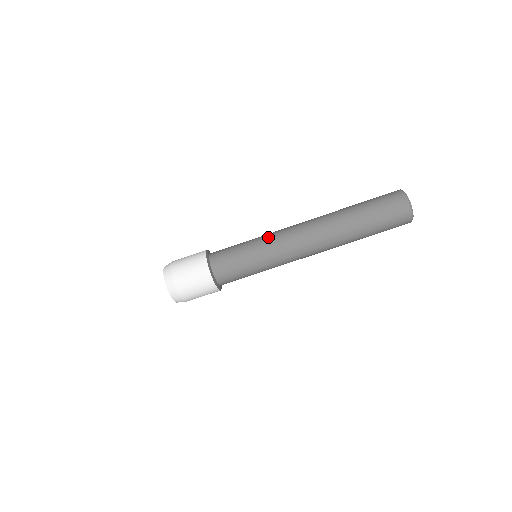
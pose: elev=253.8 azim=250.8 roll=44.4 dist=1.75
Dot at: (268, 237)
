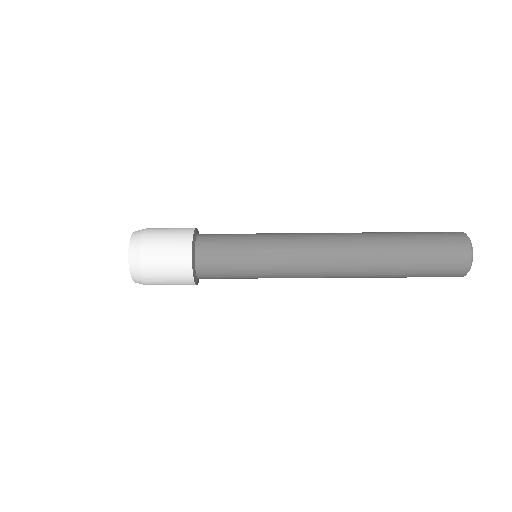
Dot at: (281, 266)
